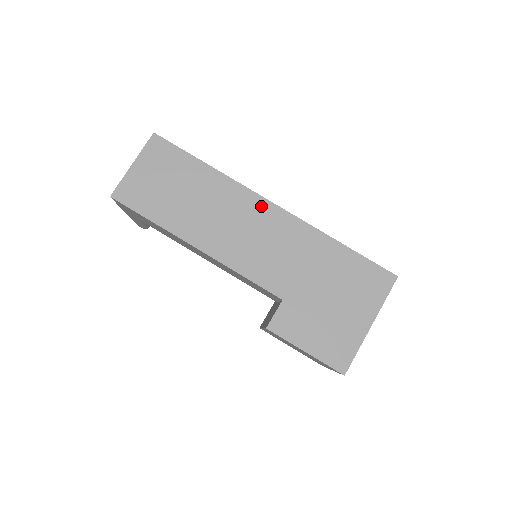
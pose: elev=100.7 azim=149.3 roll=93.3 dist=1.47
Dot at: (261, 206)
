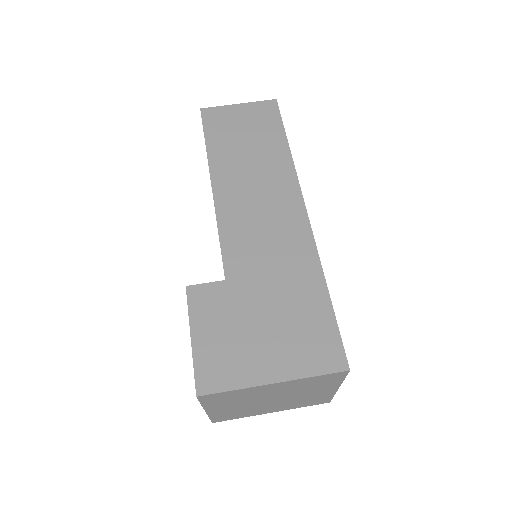
Dot at: (294, 202)
